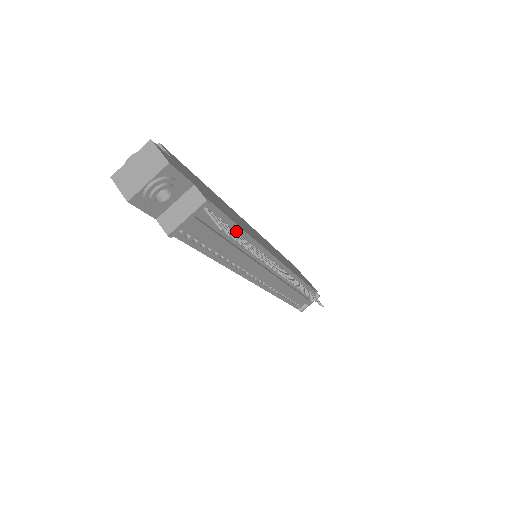
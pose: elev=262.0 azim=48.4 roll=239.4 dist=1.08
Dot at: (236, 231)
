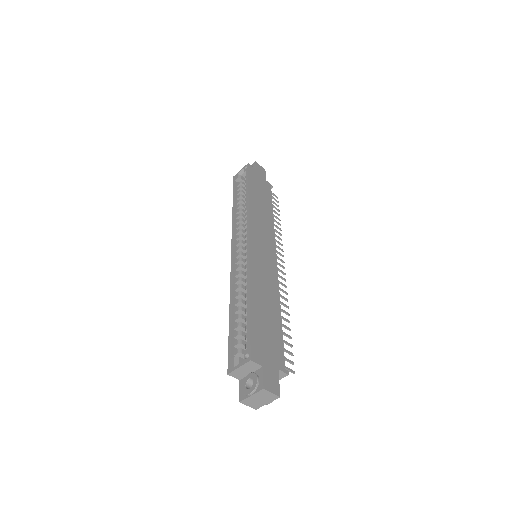
Dot at: (279, 325)
